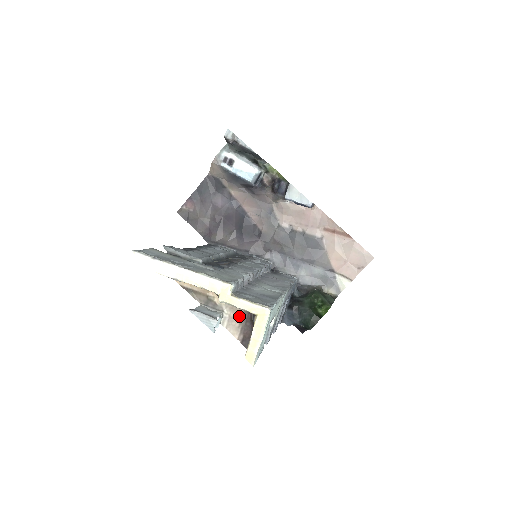
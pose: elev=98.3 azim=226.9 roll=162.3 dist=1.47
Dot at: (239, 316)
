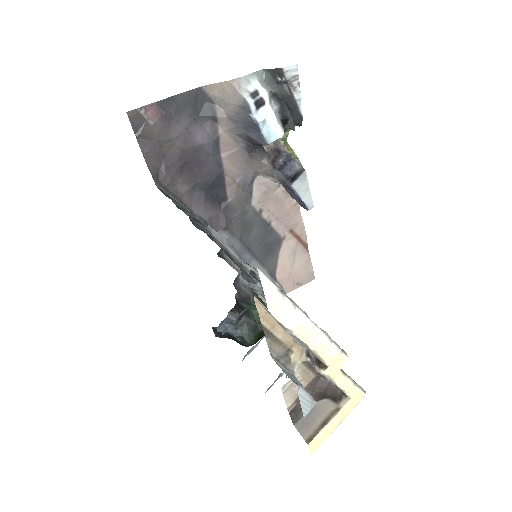
Dot at: (307, 382)
